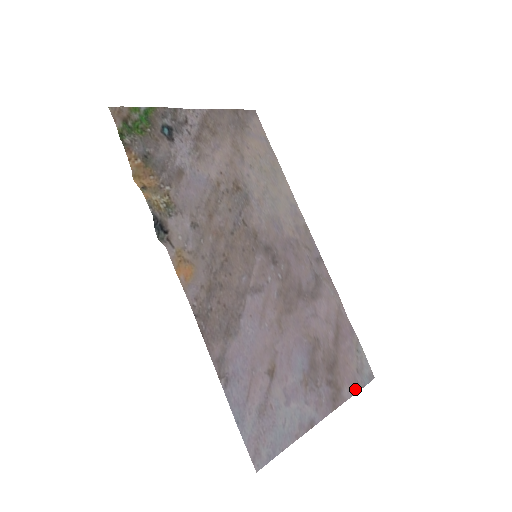
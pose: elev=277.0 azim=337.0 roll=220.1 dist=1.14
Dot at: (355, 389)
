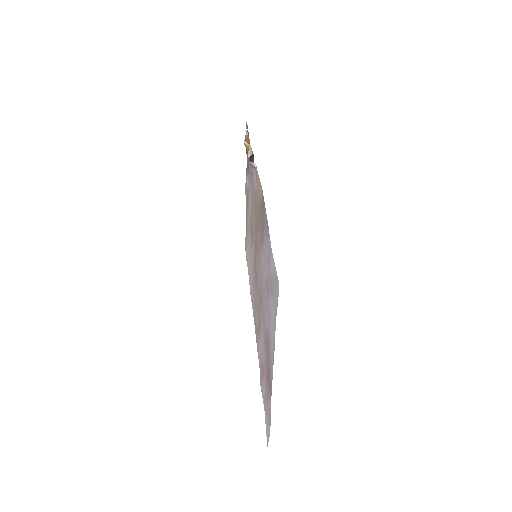
Dot at: (270, 417)
